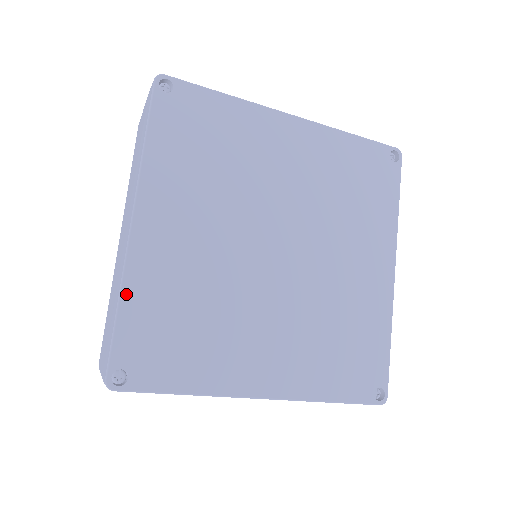
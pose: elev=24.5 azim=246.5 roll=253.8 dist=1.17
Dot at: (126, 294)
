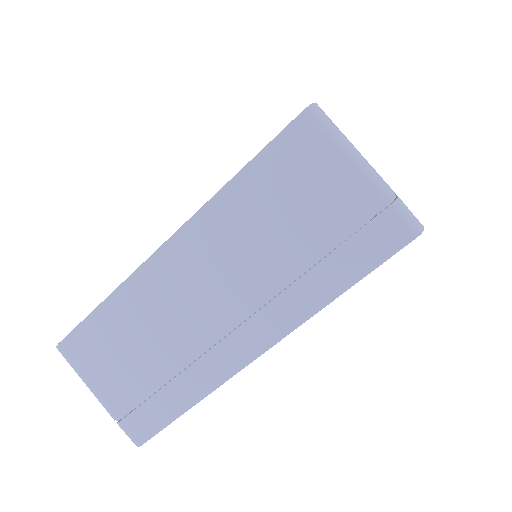
Dot at: (203, 398)
